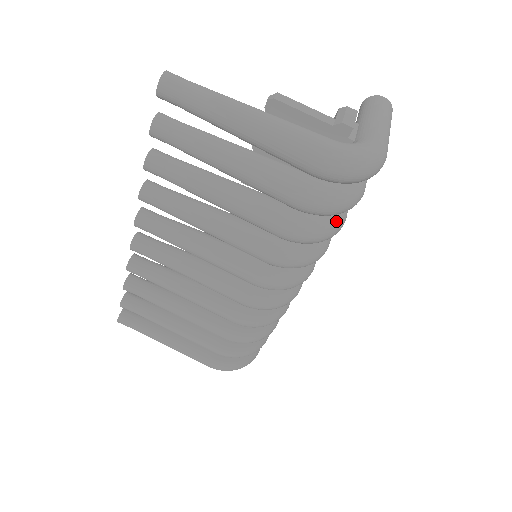
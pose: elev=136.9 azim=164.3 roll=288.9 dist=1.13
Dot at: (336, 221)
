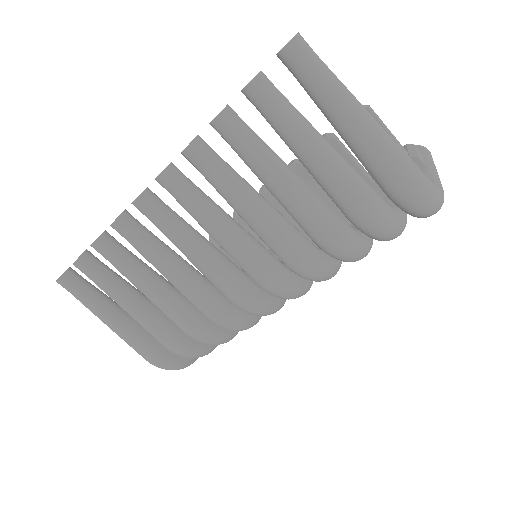
Dot at: (369, 247)
